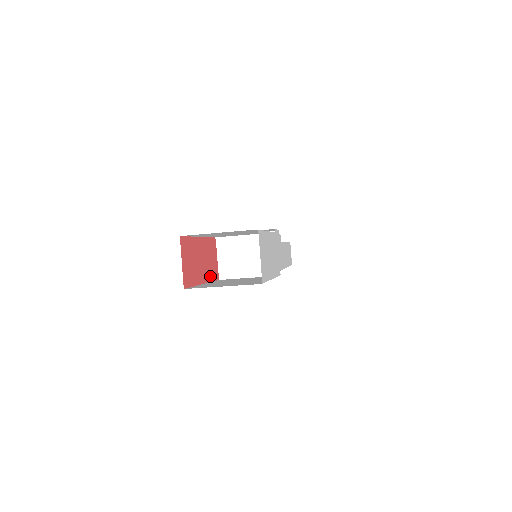
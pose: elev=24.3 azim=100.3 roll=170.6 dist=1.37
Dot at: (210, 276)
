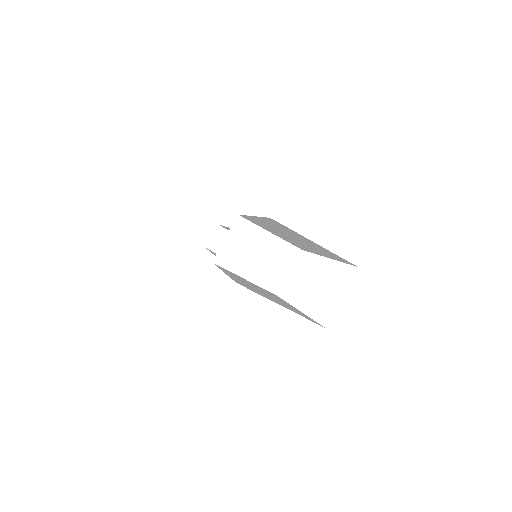
Dot at: occluded
